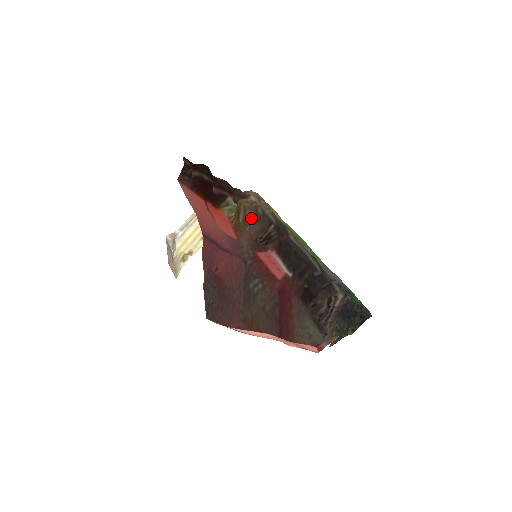
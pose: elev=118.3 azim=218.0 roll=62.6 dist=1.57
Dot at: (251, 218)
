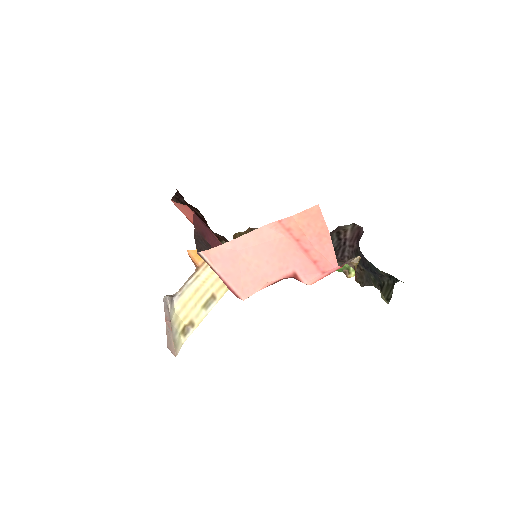
Dot at: occluded
